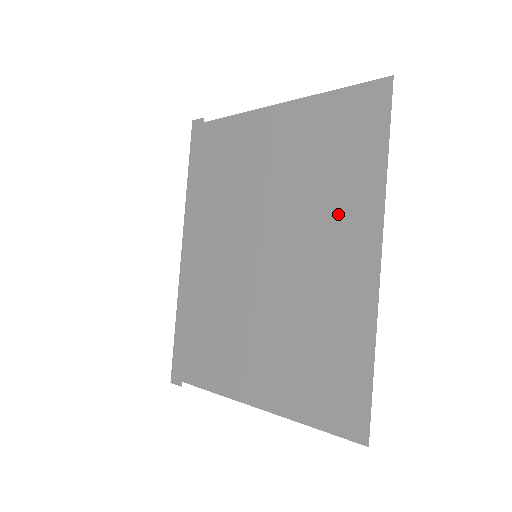
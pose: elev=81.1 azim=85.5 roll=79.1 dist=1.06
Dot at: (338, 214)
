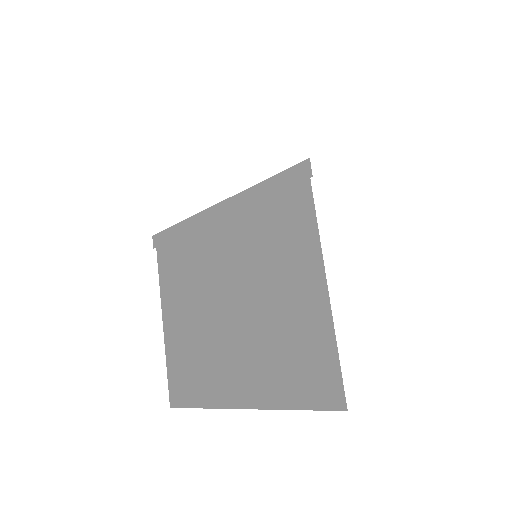
Dot at: (258, 370)
